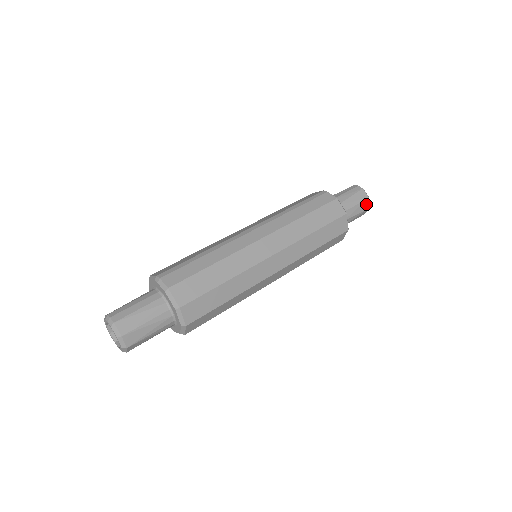
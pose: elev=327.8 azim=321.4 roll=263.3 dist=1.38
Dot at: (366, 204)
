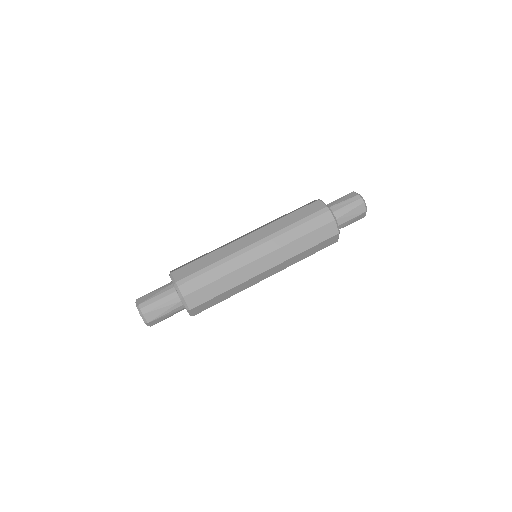
Dot at: (362, 215)
